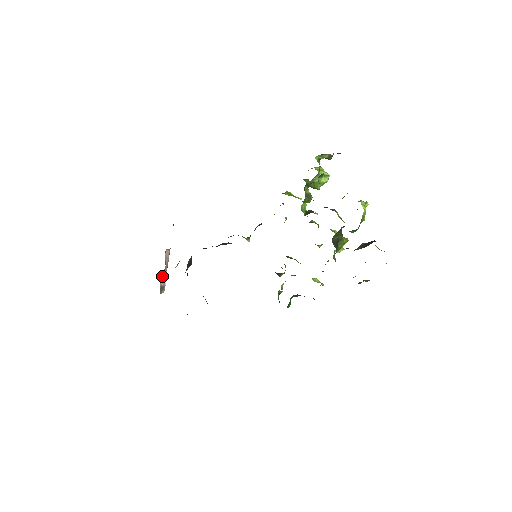
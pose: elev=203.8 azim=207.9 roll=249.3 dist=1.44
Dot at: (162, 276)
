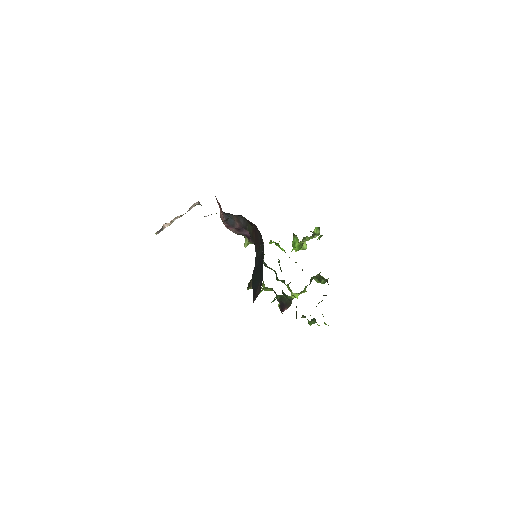
Dot at: (173, 219)
